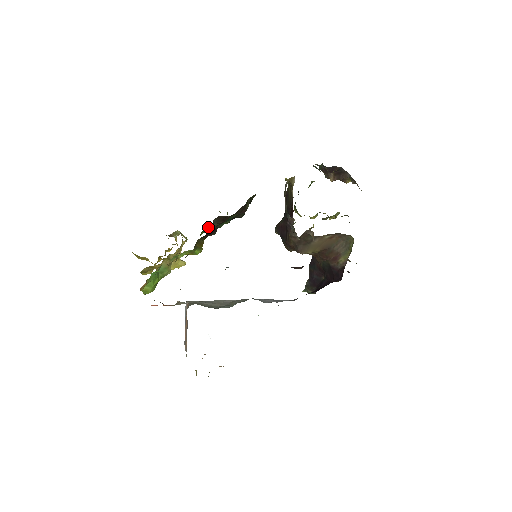
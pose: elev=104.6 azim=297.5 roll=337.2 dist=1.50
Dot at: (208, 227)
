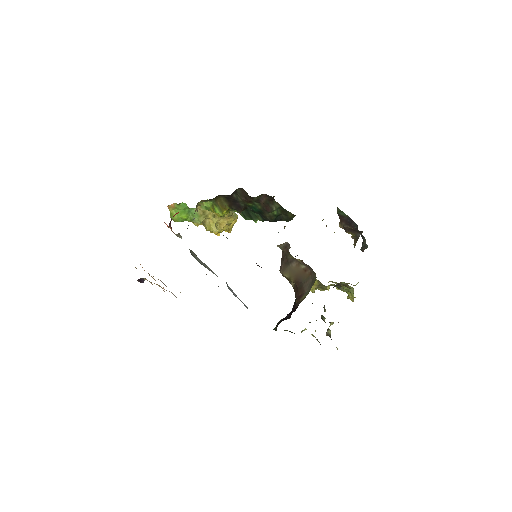
Dot at: occluded
